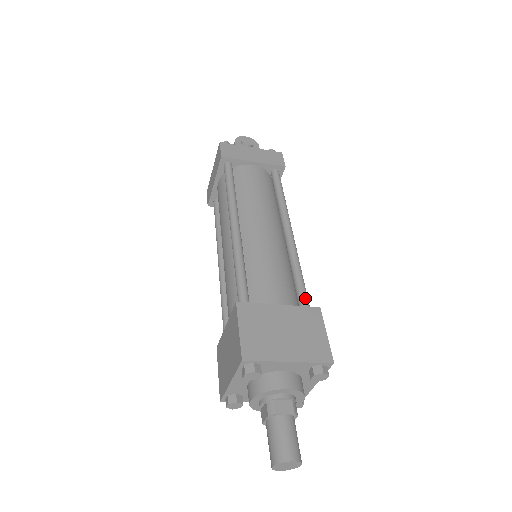
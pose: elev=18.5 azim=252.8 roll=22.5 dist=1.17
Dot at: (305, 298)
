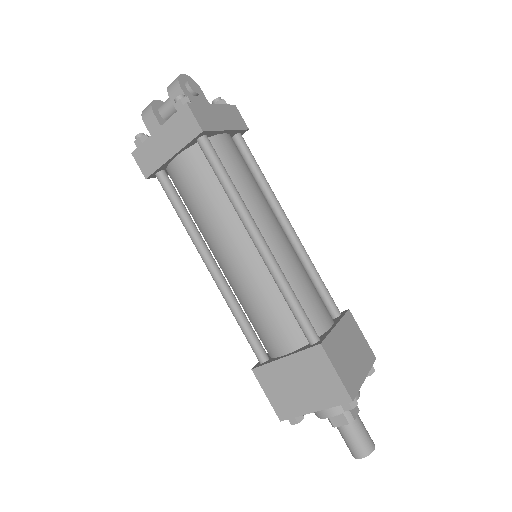
Dot at: (334, 303)
